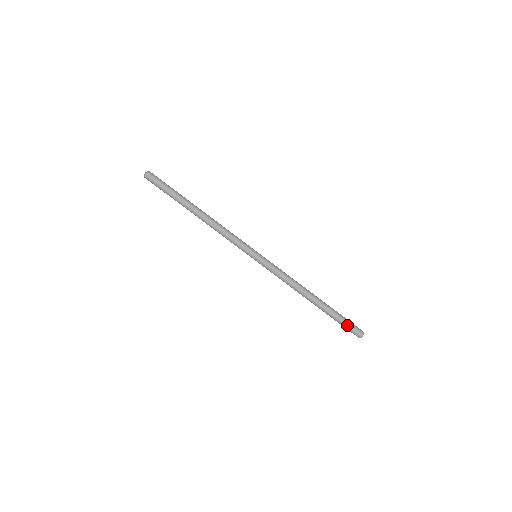
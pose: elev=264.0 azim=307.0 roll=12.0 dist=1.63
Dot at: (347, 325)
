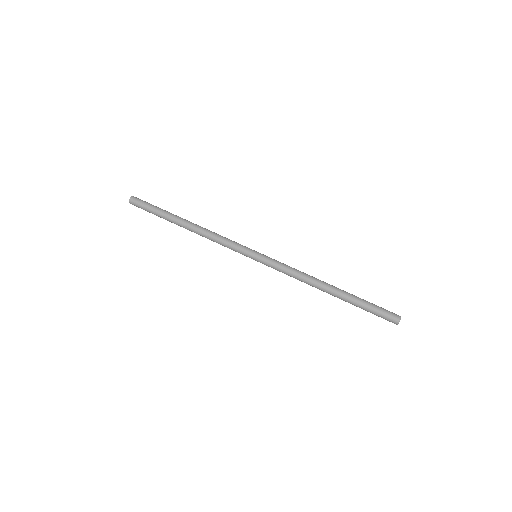
Dot at: (379, 307)
